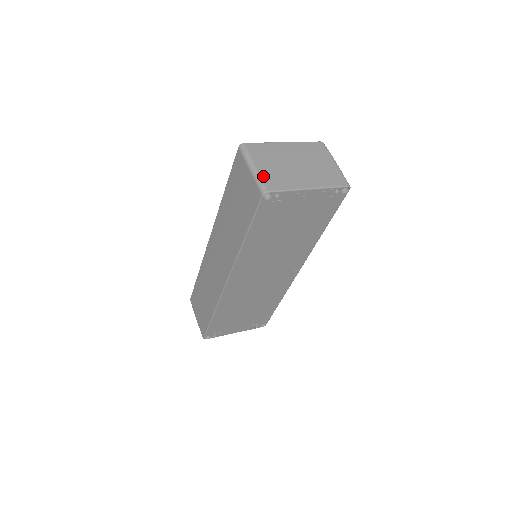
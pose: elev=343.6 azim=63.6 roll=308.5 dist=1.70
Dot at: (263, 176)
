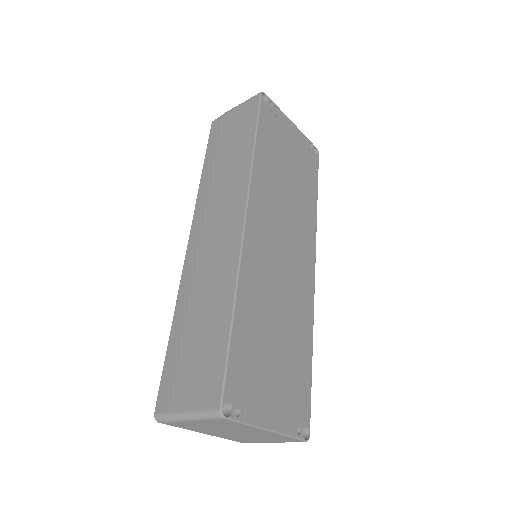
Dot at: occluded
